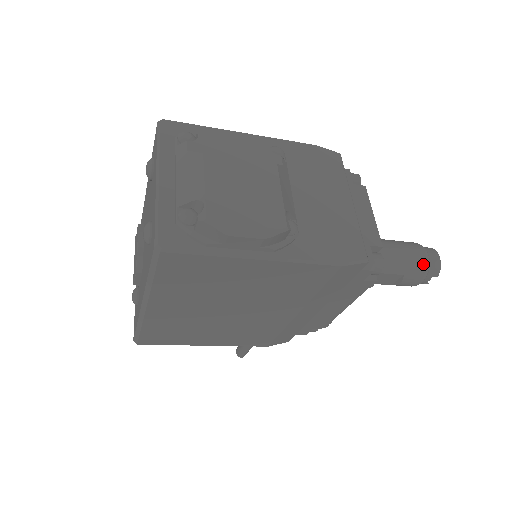
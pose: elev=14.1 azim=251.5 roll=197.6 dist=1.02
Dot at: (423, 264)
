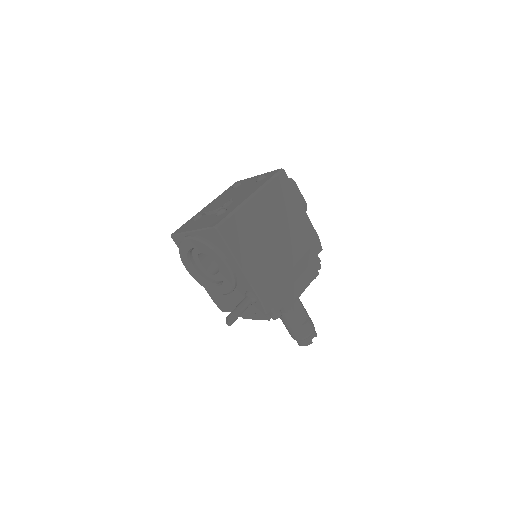
Dot at: occluded
